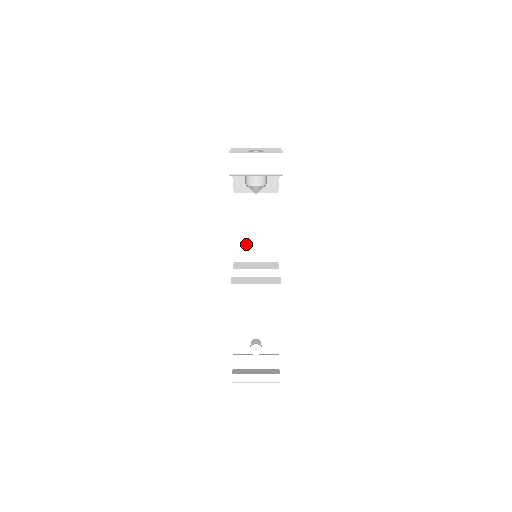
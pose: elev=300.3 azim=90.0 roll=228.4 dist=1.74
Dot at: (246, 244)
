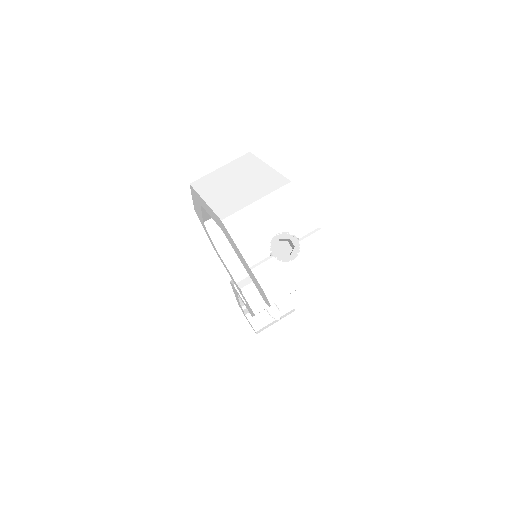
Dot at: occluded
